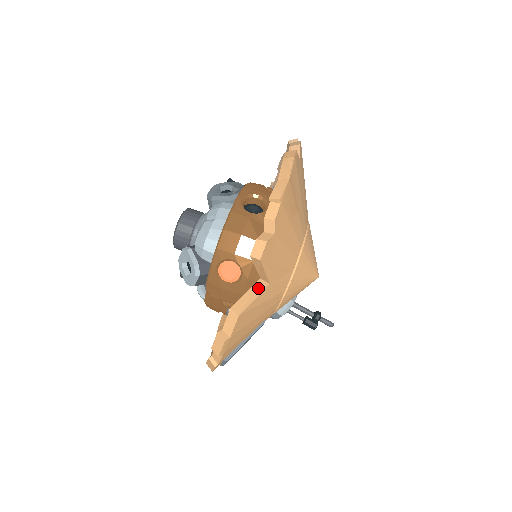
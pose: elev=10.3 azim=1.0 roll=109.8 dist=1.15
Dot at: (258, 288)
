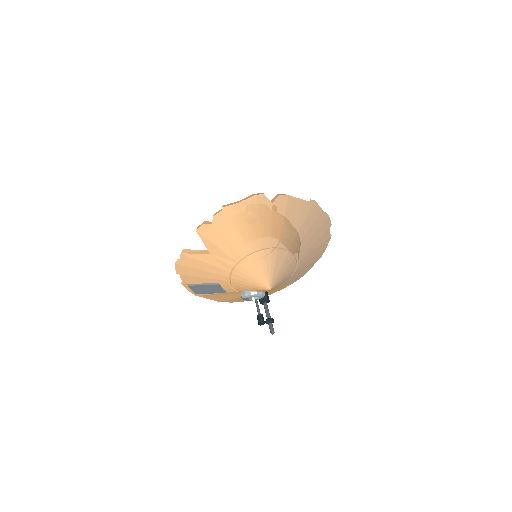
Dot at: (204, 252)
